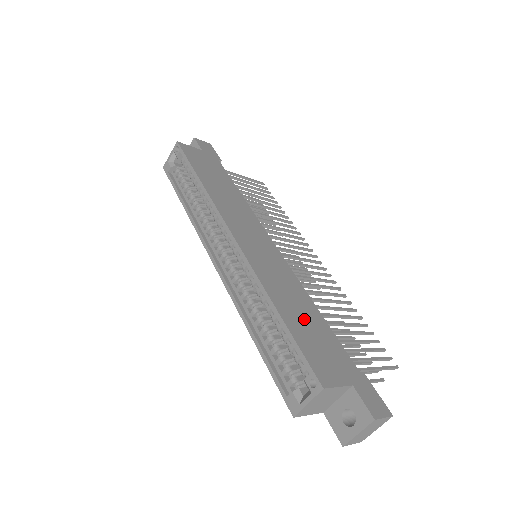
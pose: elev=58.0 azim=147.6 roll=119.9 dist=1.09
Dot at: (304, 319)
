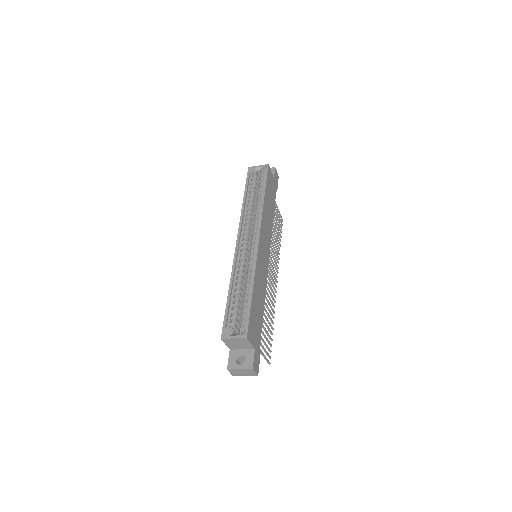
Dot at: (258, 304)
